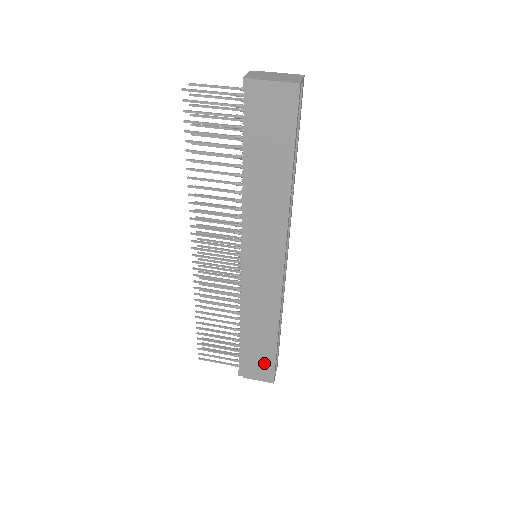
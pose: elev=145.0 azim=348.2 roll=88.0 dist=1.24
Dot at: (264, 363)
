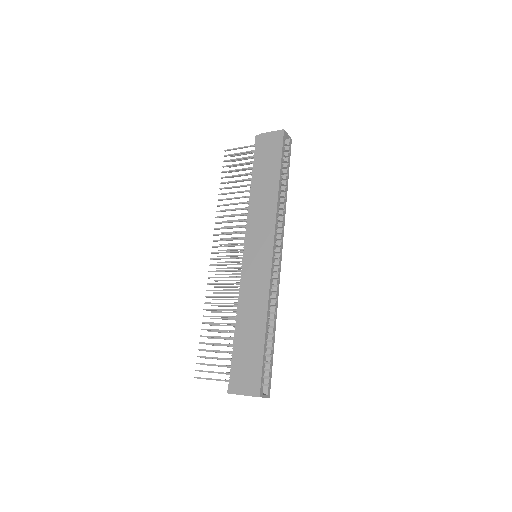
Dot at: (252, 367)
